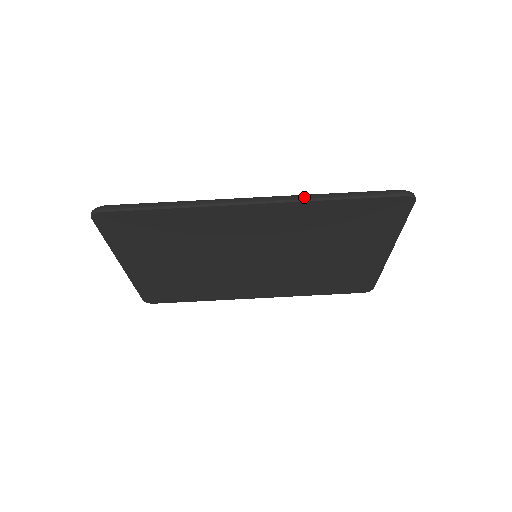
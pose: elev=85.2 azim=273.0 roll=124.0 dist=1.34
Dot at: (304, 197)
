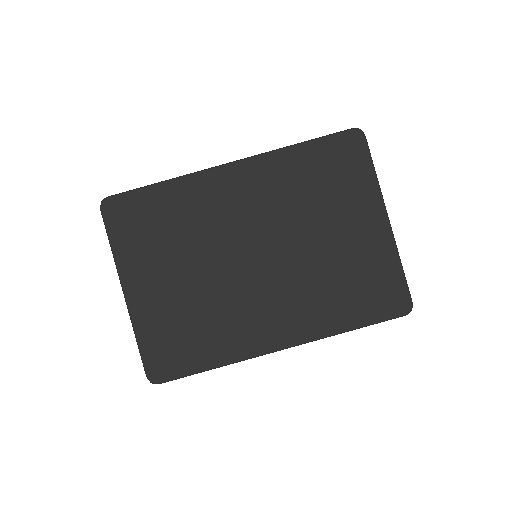
Dot at: (271, 151)
